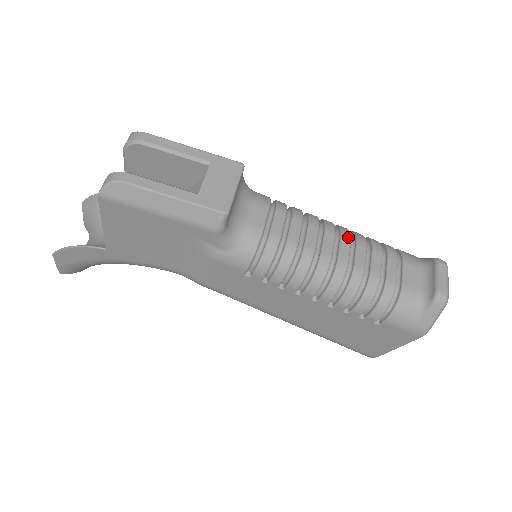
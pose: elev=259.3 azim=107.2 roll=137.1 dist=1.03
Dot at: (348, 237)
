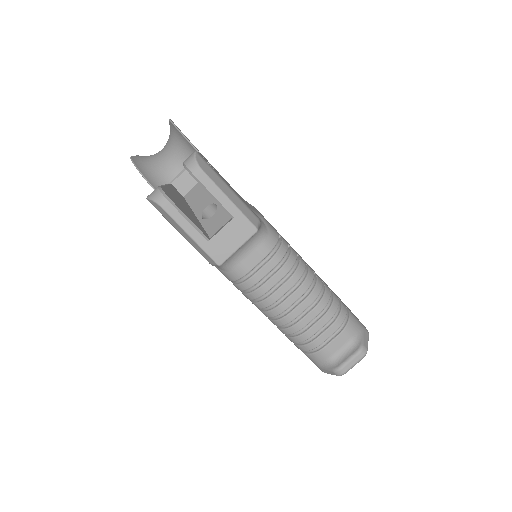
Dot at: (311, 301)
